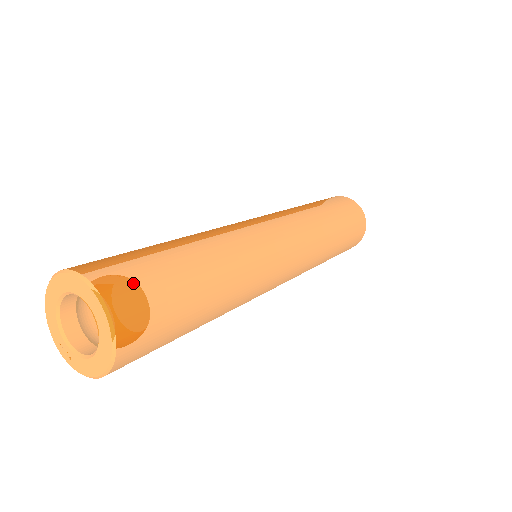
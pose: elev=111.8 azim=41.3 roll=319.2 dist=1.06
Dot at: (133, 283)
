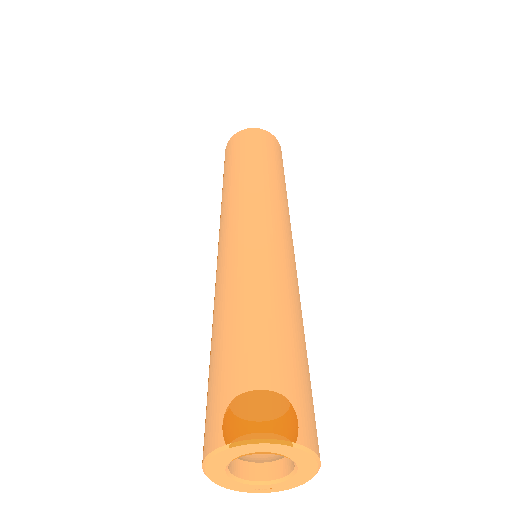
Dot at: (269, 400)
